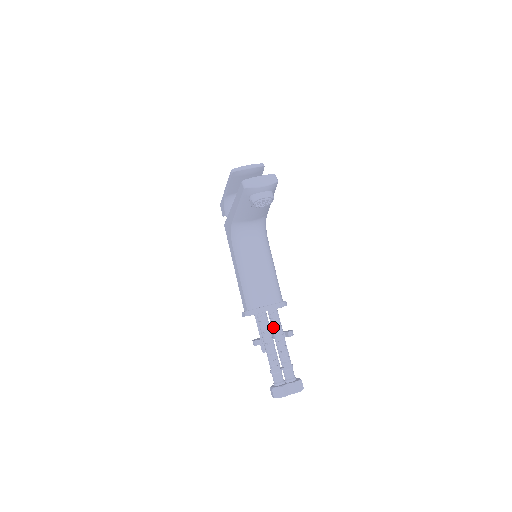
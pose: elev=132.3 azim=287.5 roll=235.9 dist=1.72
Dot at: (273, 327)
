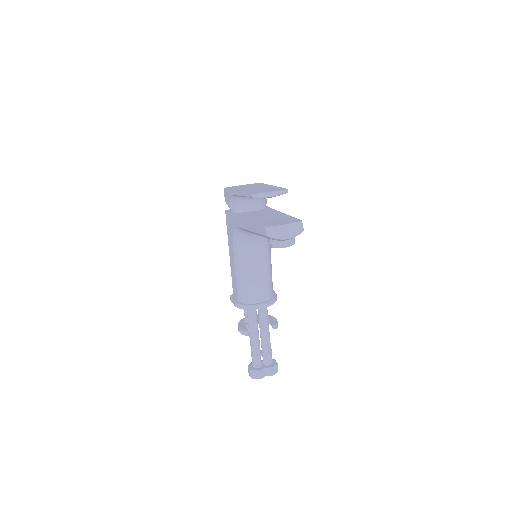
Dot at: (260, 318)
